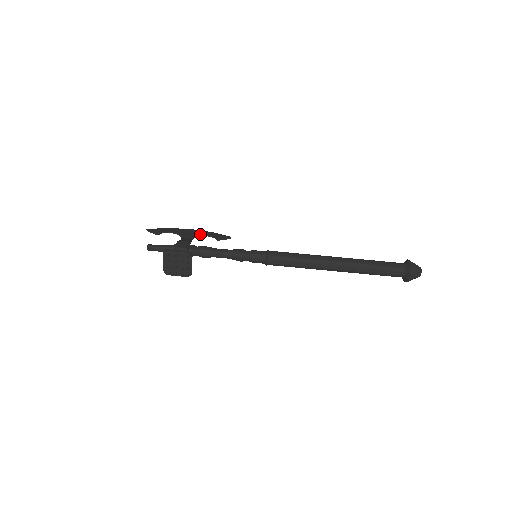
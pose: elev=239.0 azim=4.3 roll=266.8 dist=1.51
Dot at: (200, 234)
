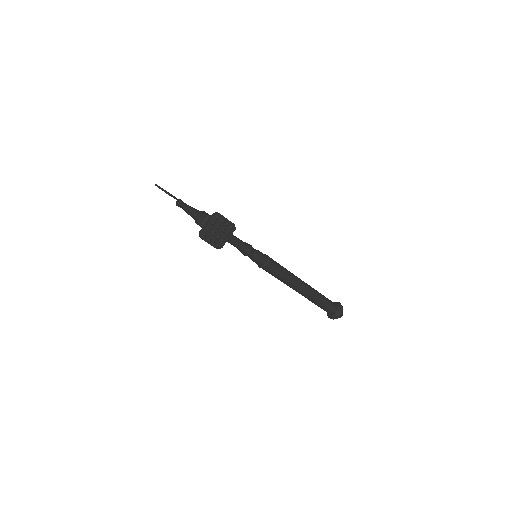
Dot at: occluded
